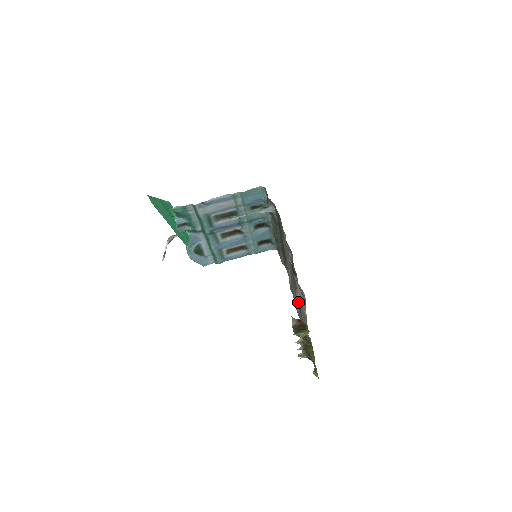
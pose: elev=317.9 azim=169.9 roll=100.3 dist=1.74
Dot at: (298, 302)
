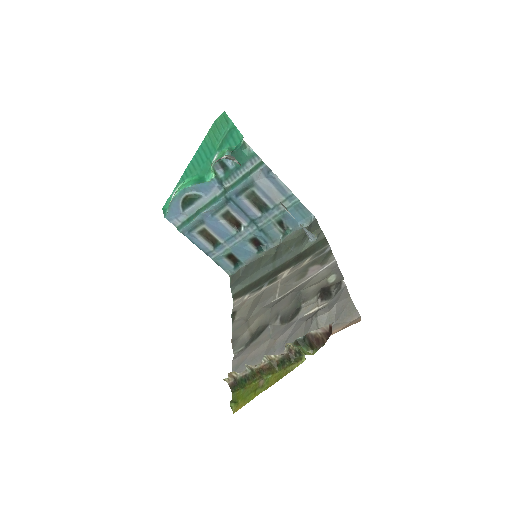
Dot at: (317, 320)
